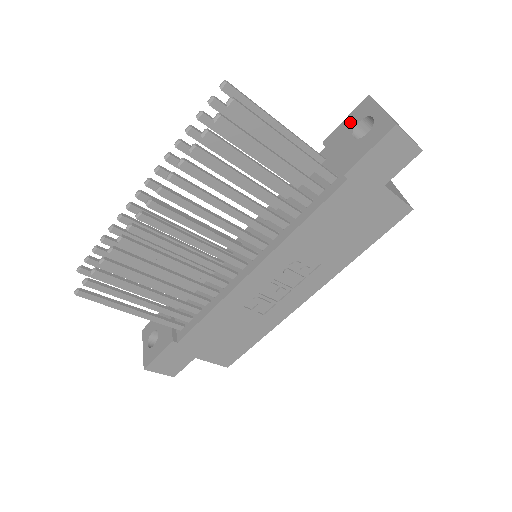
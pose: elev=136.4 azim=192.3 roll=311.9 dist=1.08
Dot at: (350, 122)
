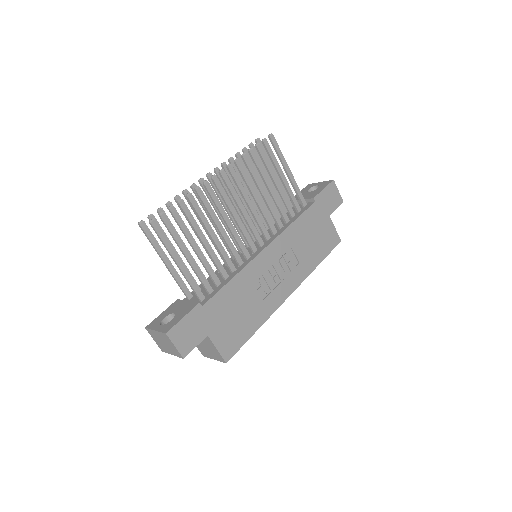
Dot at: (303, 191)
